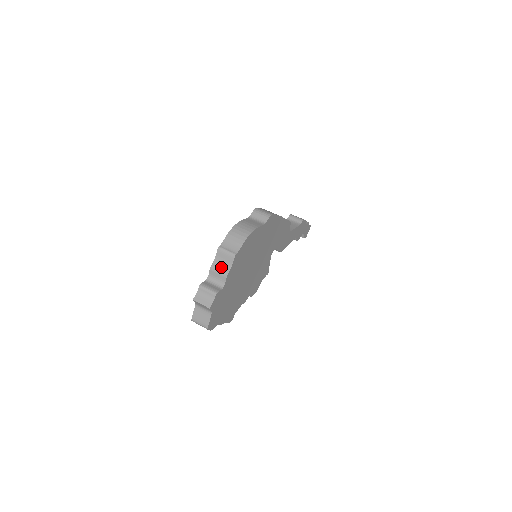
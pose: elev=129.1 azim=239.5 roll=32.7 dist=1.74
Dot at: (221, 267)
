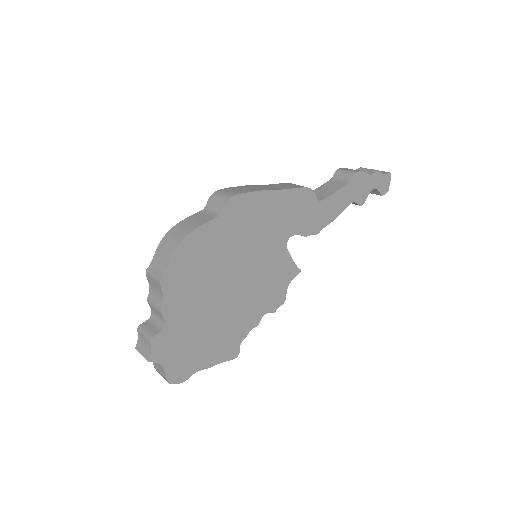
Dot at: (155, 299)
